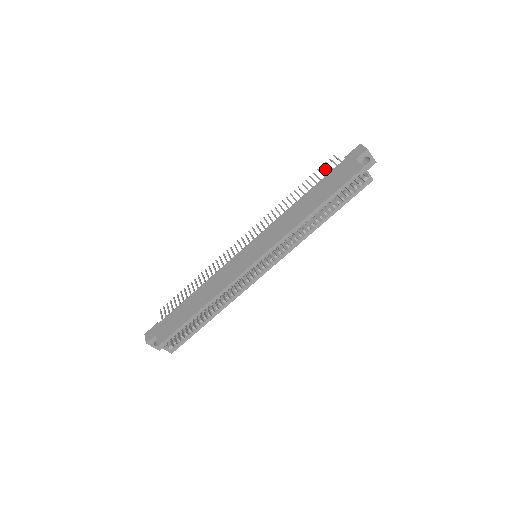
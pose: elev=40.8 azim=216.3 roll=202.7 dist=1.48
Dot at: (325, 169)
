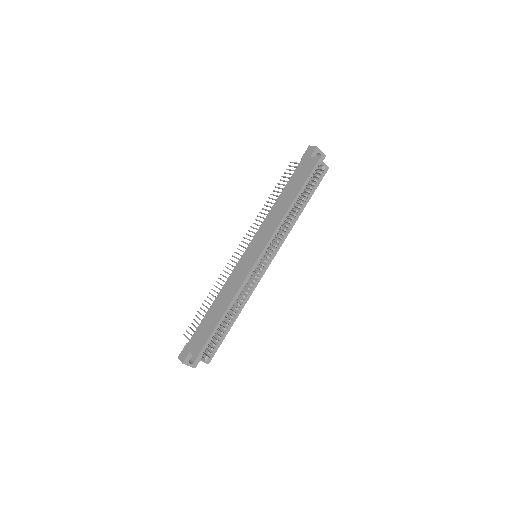
Dot at: (288, 173)
